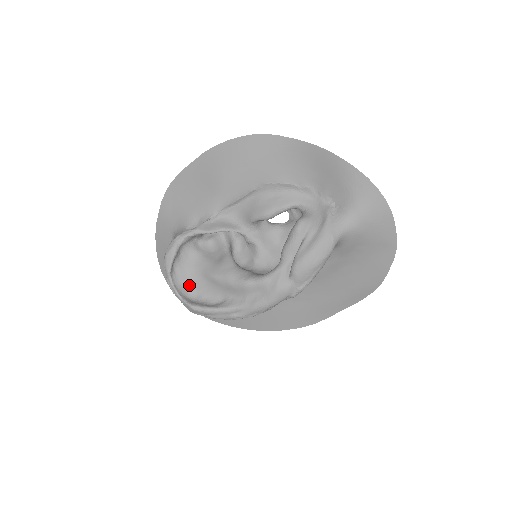
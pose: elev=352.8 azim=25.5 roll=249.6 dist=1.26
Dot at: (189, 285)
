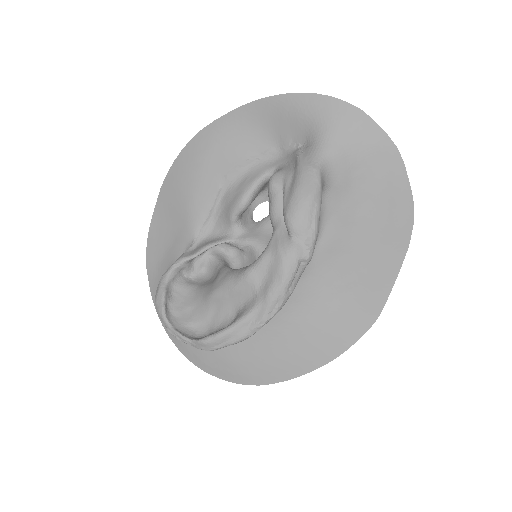
Dot at: (194, 324)
